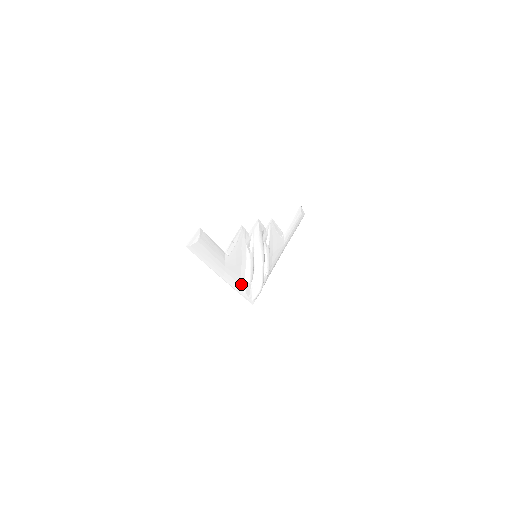
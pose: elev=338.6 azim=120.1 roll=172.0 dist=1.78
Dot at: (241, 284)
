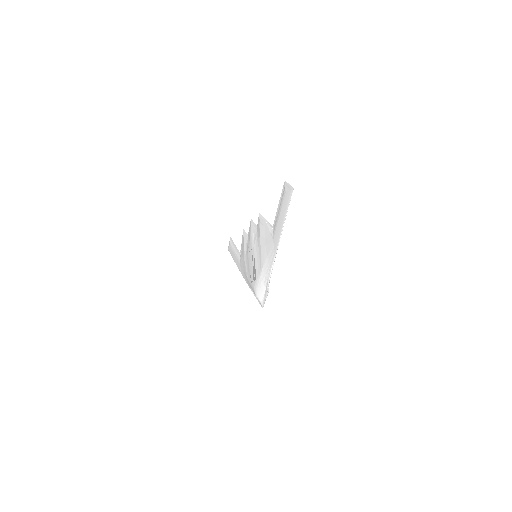
Dot at: occluded
